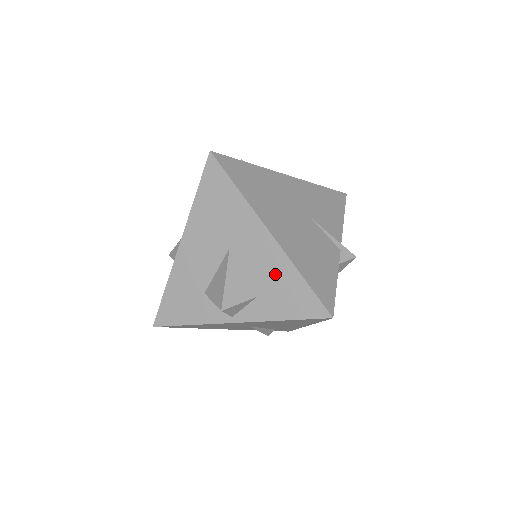
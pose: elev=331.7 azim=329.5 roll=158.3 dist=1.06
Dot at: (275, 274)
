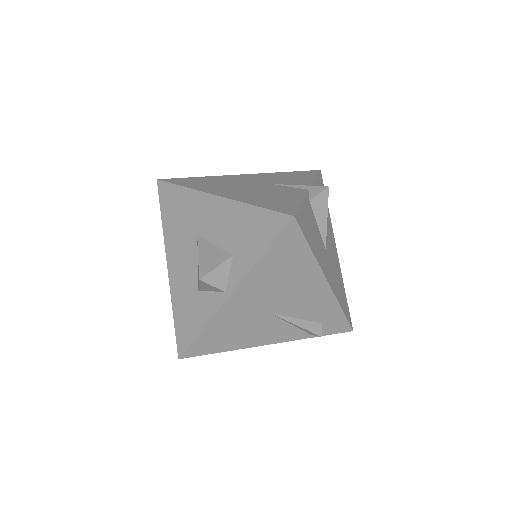
Dot at: (235, 223)
